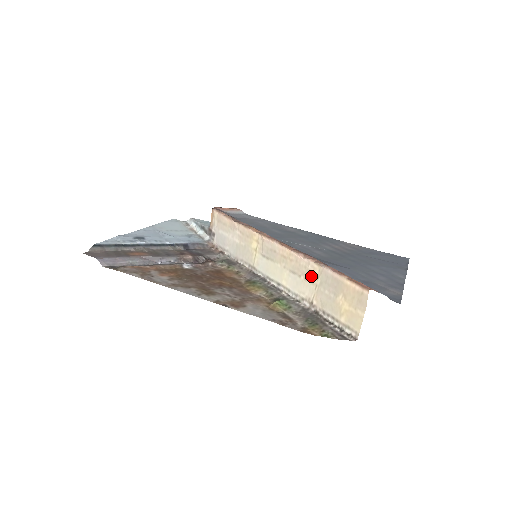
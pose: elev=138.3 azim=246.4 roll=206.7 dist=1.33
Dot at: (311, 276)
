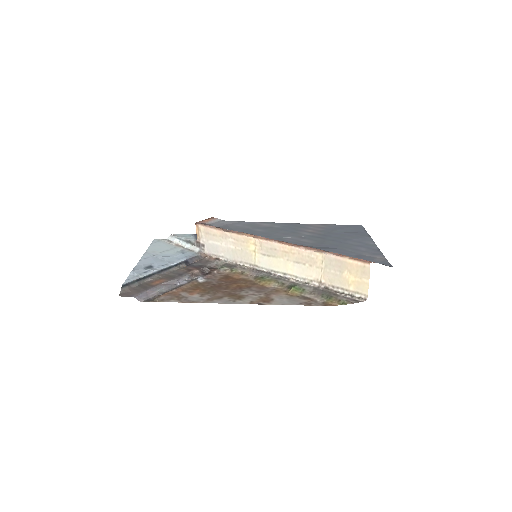
Dot at: (315, 262)
